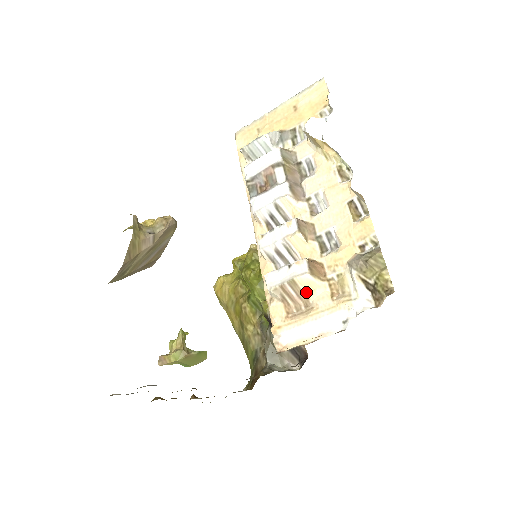
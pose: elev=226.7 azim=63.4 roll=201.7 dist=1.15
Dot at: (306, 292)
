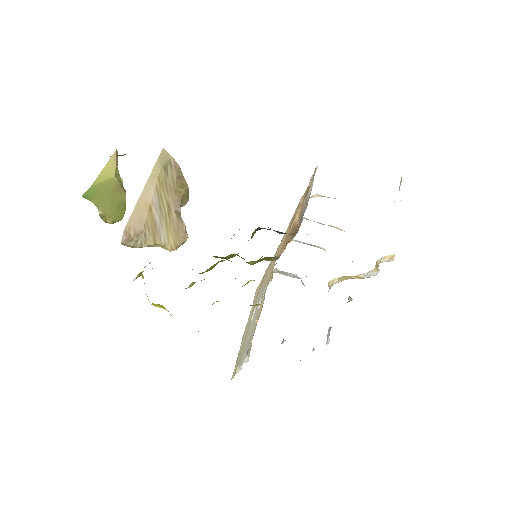
Dot at: occluded
